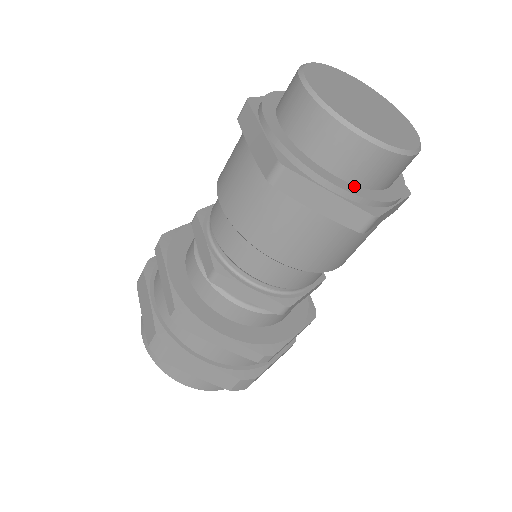
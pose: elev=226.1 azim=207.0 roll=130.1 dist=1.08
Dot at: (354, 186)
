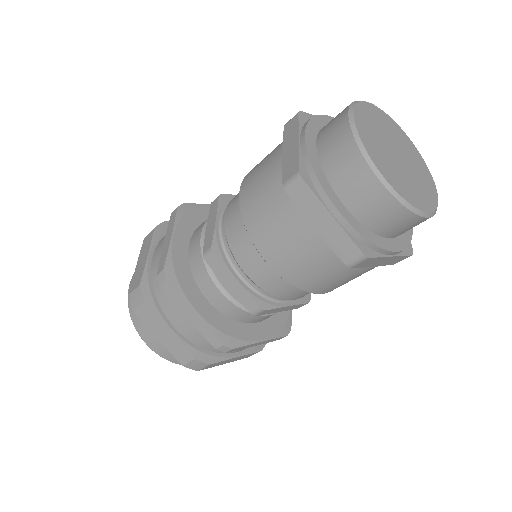
Dot at: (399, 238)
